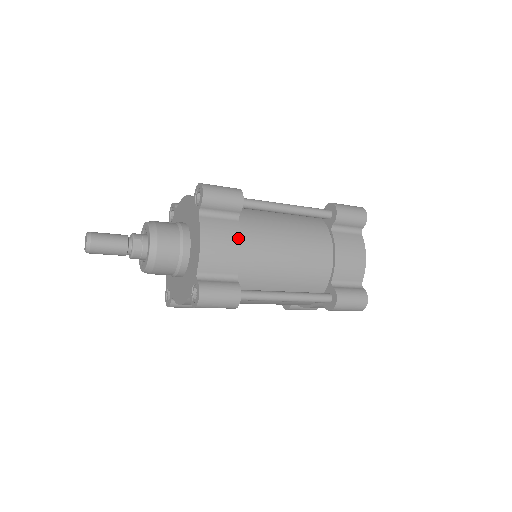
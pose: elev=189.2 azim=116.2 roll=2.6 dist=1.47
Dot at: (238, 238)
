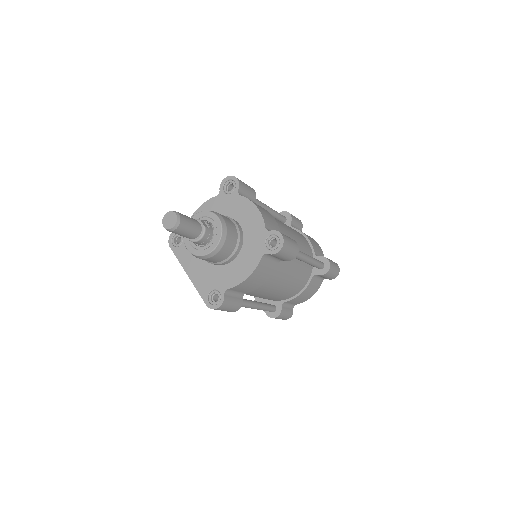
Dot at: (267, 211)
